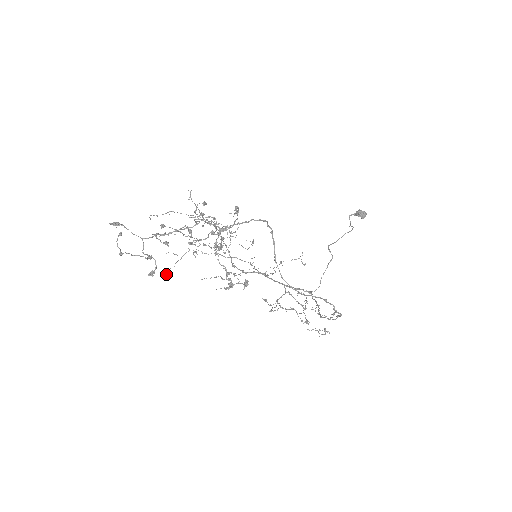
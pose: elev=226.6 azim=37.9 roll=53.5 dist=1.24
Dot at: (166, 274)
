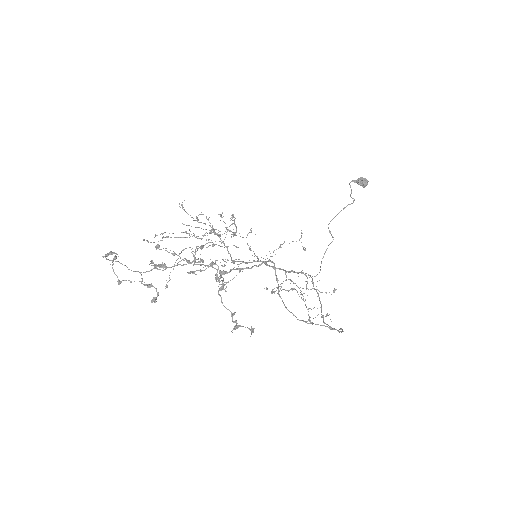
Dot at: (166, 280)
